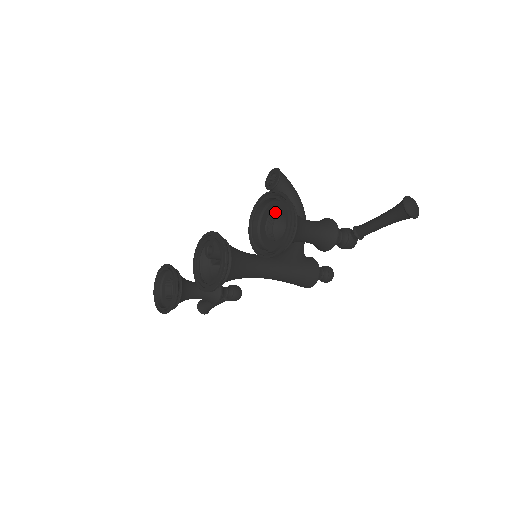
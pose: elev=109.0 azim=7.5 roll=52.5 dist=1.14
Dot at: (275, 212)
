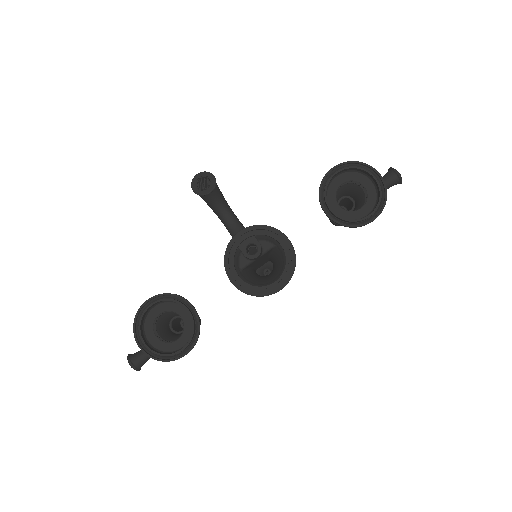
Dot at: (341, 185)
